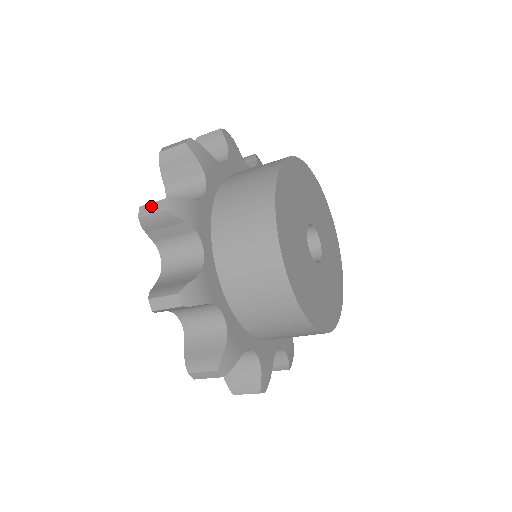
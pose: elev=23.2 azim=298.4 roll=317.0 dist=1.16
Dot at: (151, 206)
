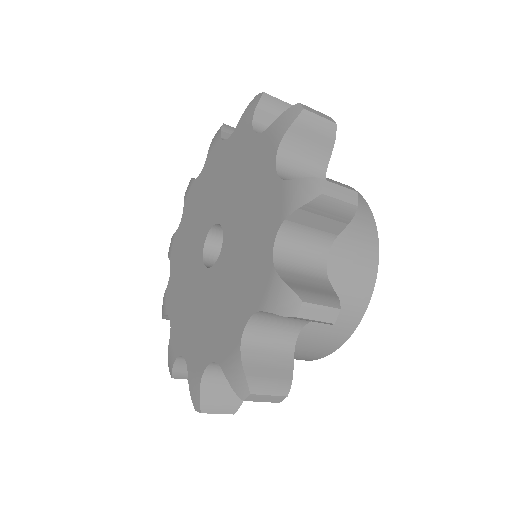
Dot at: (318, 310)
